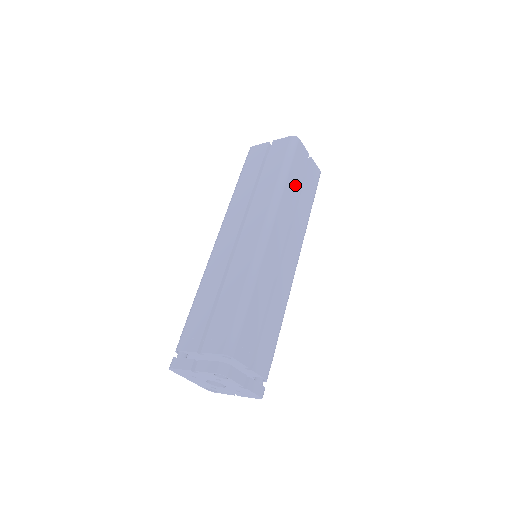
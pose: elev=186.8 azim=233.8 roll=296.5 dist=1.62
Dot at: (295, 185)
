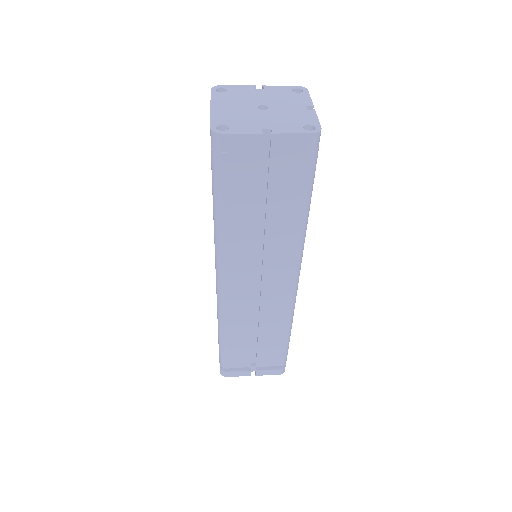
Dot at: occluded
